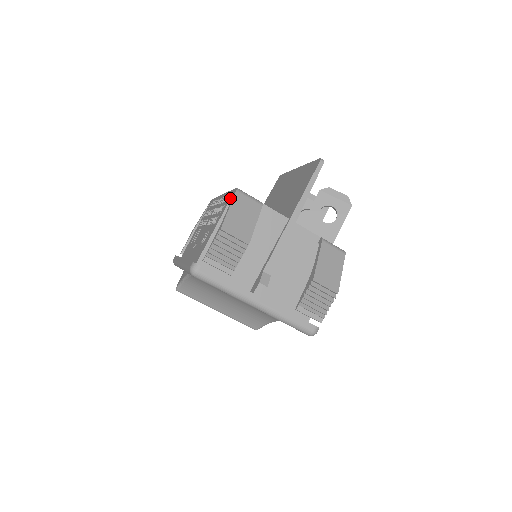
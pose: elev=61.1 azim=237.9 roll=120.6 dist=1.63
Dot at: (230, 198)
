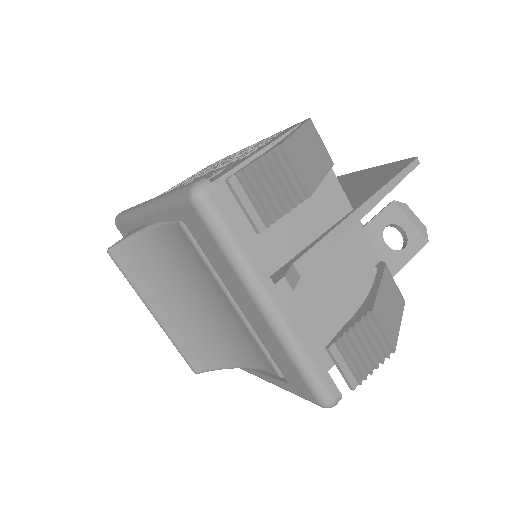
Dot at: (292, 128)
